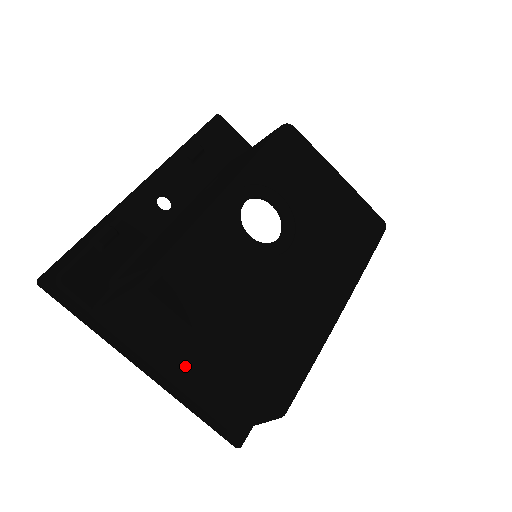
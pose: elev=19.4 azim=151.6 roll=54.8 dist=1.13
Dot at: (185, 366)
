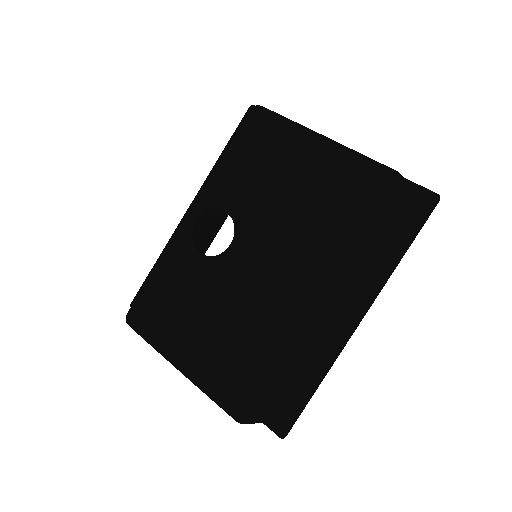
Dot at: occluded
